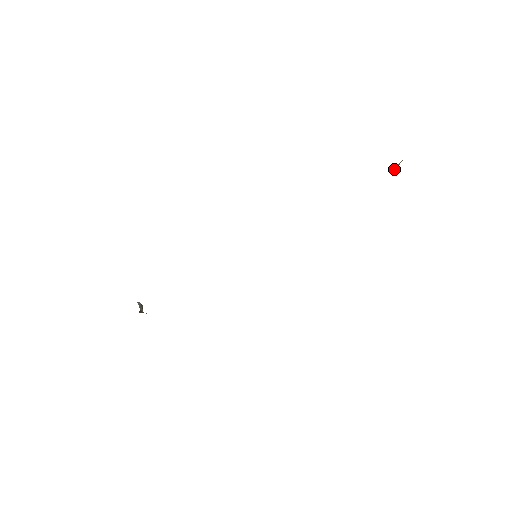
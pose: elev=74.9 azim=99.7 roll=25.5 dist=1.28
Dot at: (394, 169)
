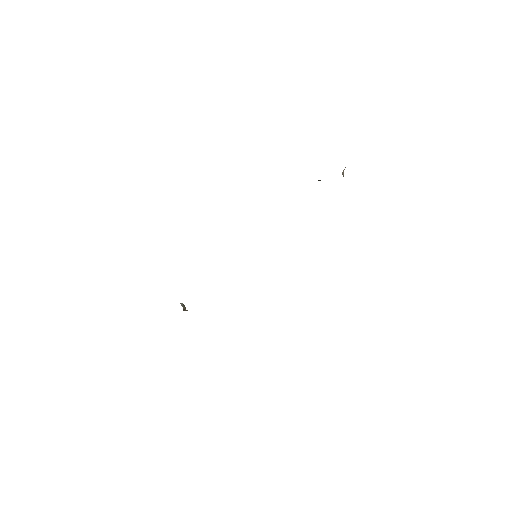
Dot at: (342, 173)
